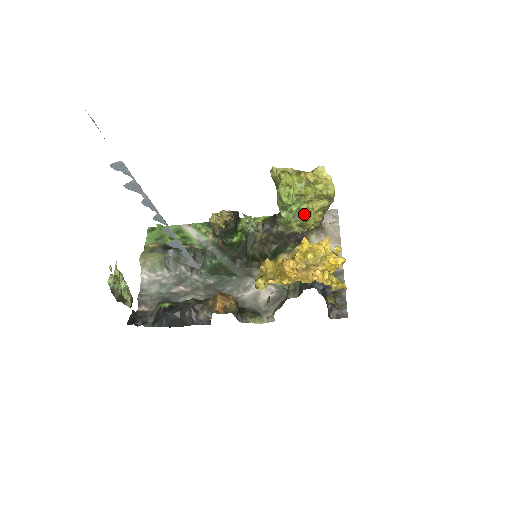
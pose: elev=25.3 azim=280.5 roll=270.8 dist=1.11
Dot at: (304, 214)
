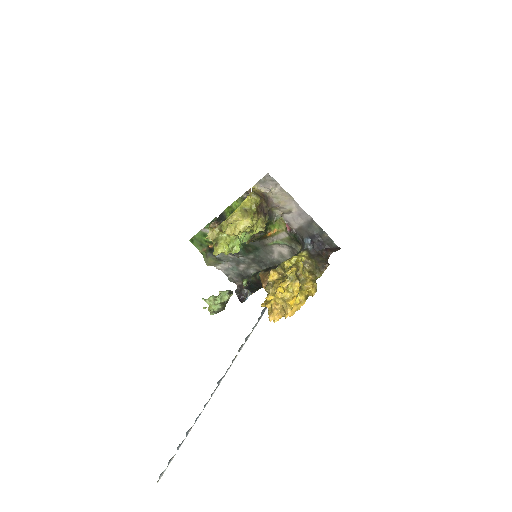
Dot at: occluded
